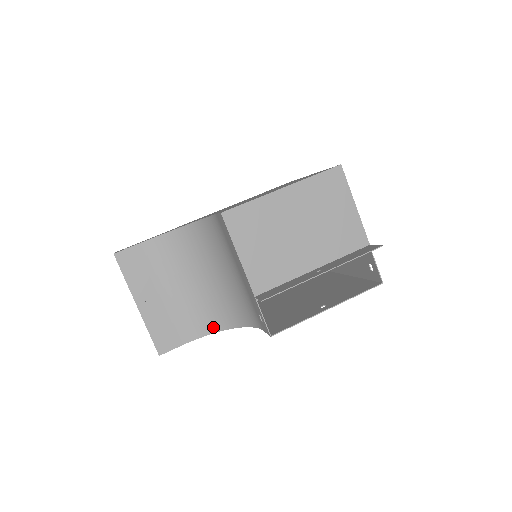
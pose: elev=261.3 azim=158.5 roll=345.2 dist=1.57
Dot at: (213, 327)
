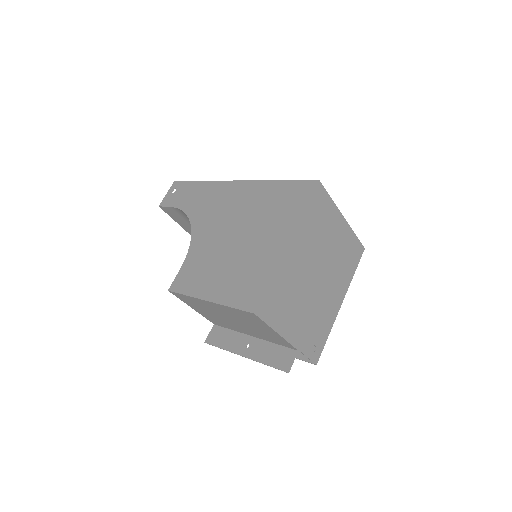
Dot at: occluded
